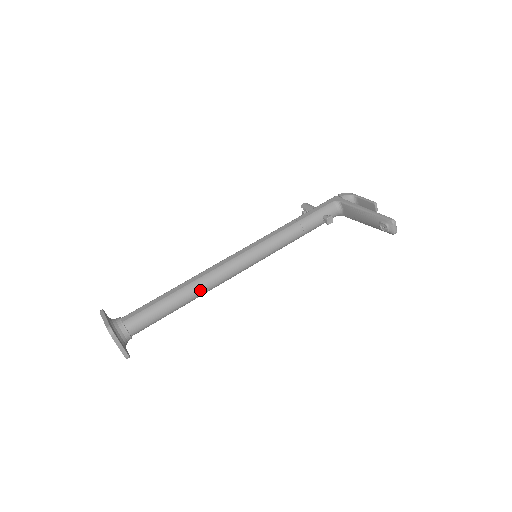
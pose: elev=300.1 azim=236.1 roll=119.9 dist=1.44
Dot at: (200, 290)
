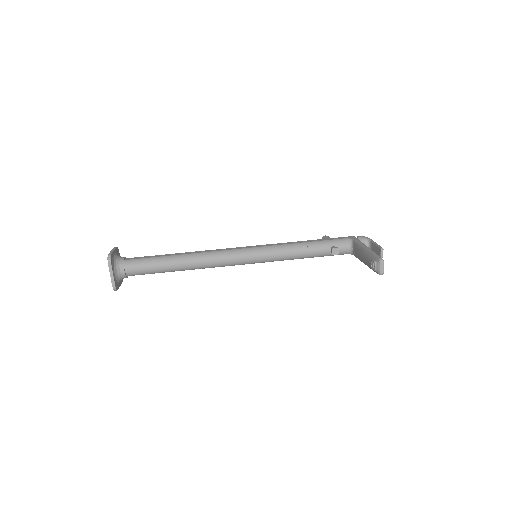
Dot at: (195, 262)
